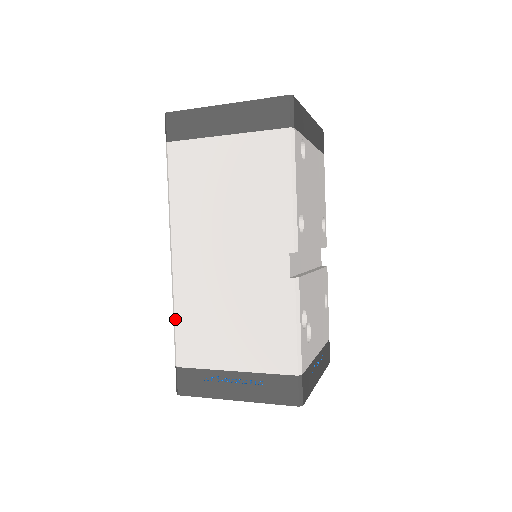
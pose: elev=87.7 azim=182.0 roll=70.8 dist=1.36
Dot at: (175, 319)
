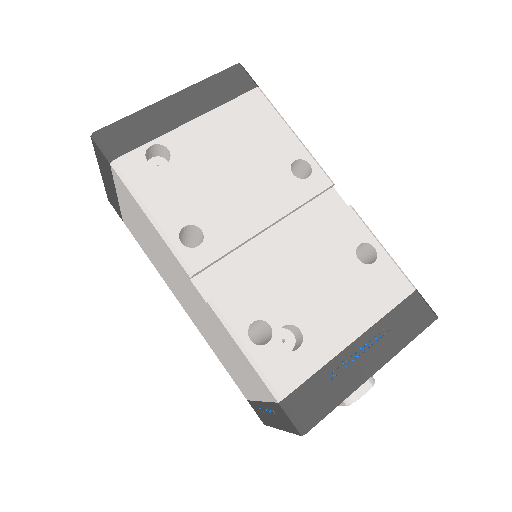
Dot at: (219, 360)
